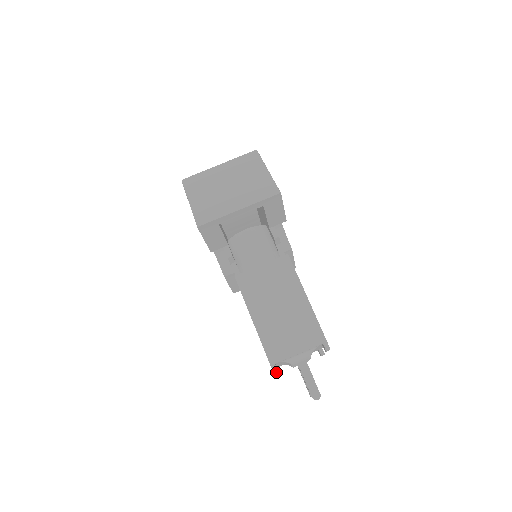
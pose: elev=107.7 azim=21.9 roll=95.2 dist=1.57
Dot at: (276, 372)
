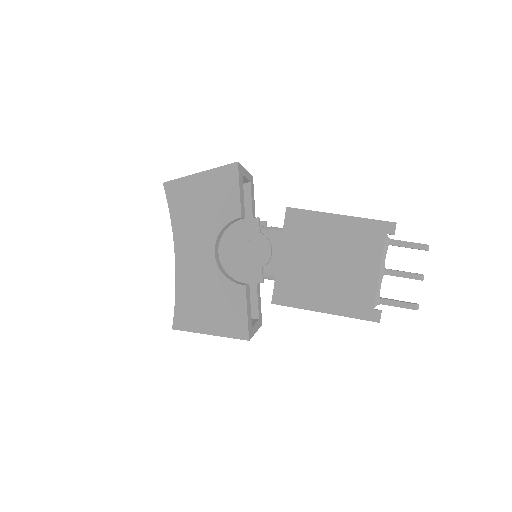
Dot at: (394, 233)
